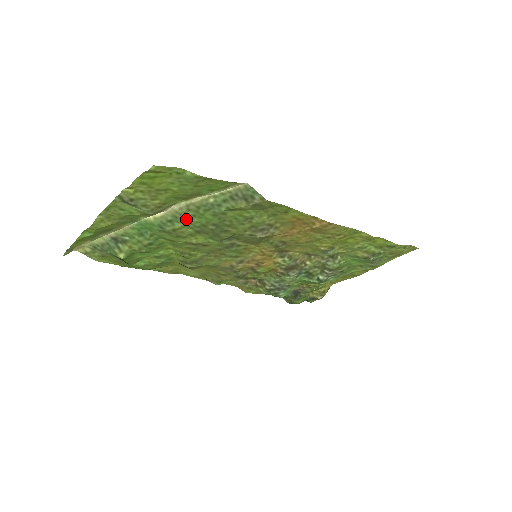
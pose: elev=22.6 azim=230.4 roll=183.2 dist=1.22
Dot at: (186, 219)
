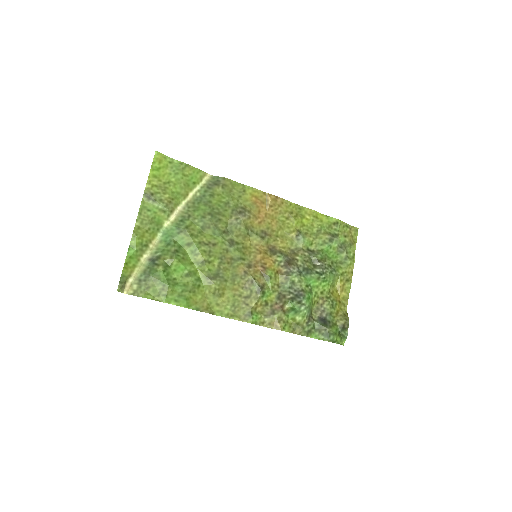
Dot at: (190, 216)
